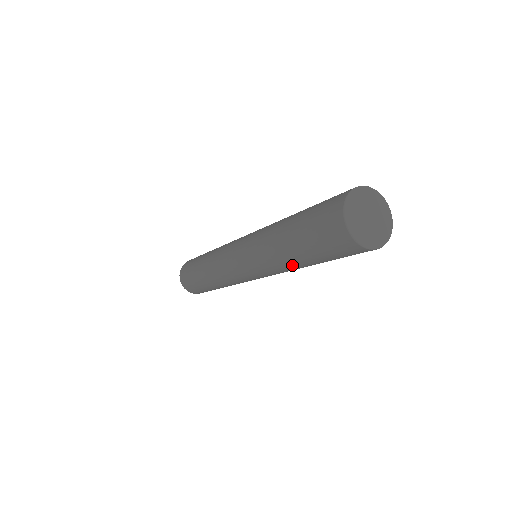
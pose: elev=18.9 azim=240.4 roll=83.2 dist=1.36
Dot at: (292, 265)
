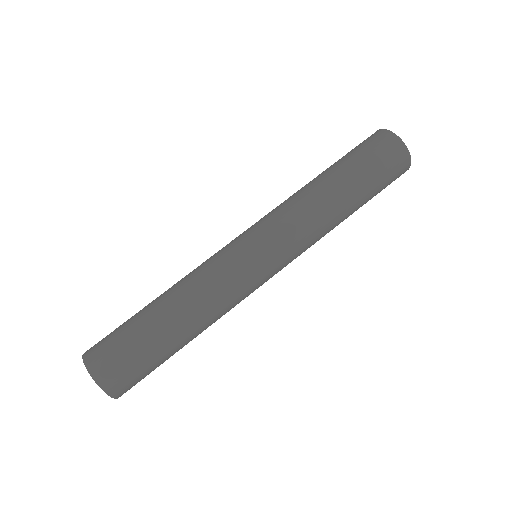
Dot at: (337, 212)
